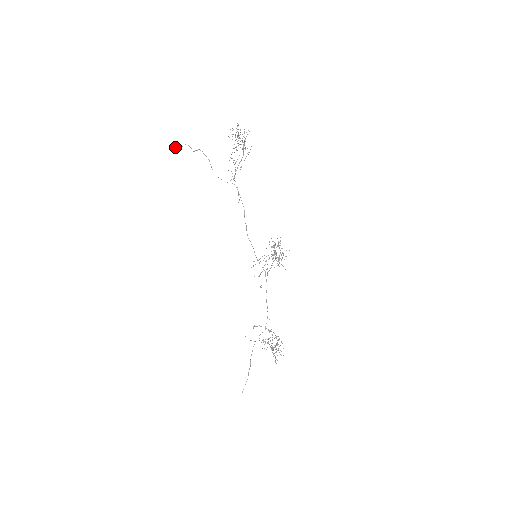
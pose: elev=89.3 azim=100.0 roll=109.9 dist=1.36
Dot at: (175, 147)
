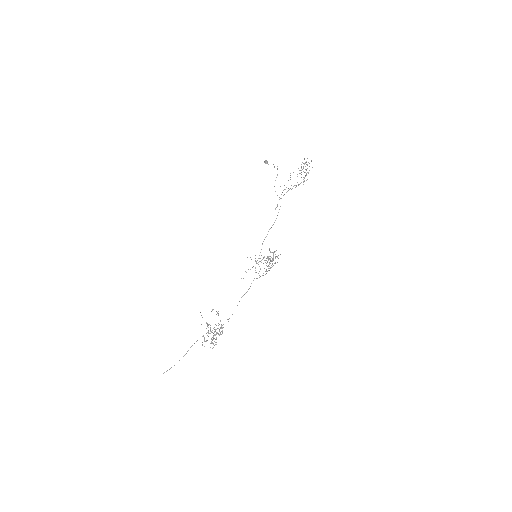
Dot at: (266, 163)
